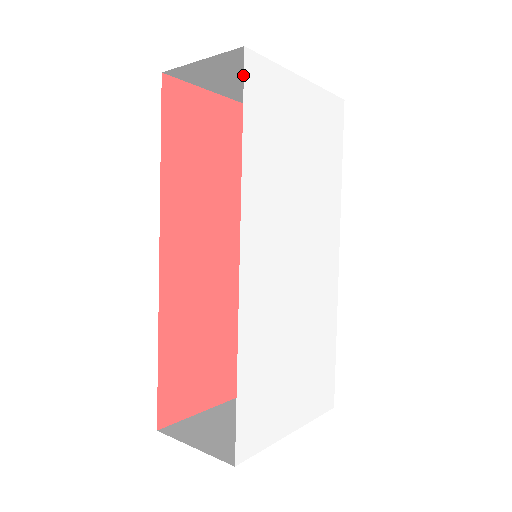
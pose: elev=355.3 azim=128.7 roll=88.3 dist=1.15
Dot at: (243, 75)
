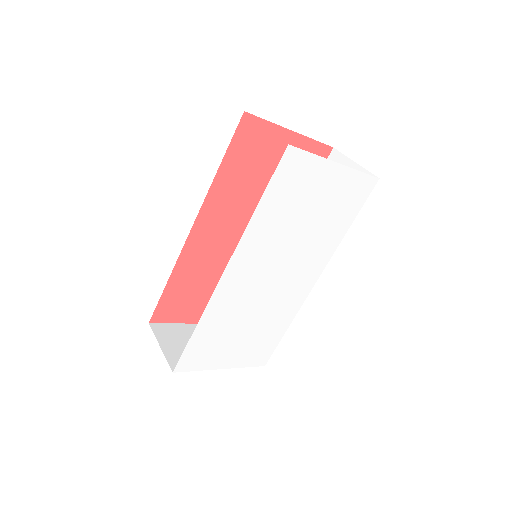
Dot at: occluded
